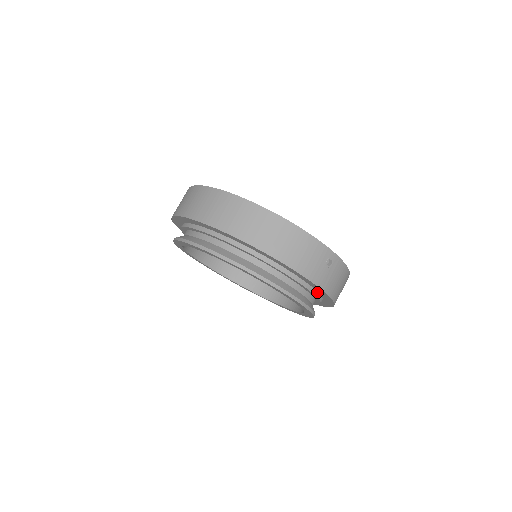
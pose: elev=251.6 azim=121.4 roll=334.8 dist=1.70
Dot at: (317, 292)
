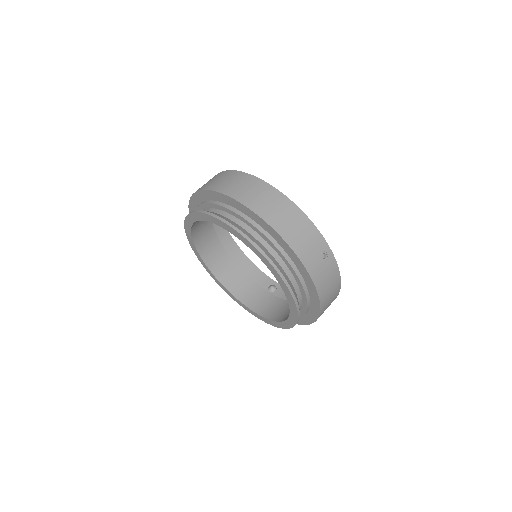
Dot at: (306, 288)
